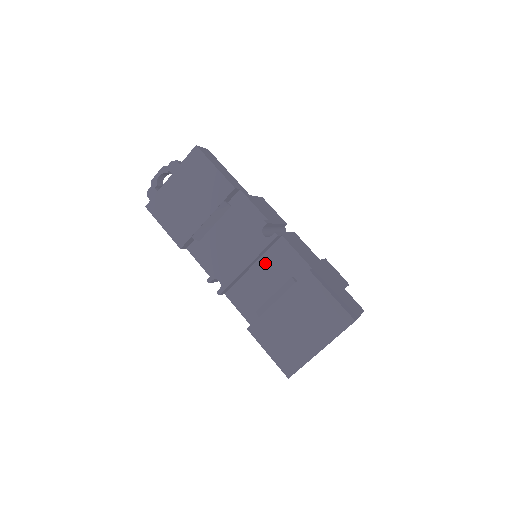
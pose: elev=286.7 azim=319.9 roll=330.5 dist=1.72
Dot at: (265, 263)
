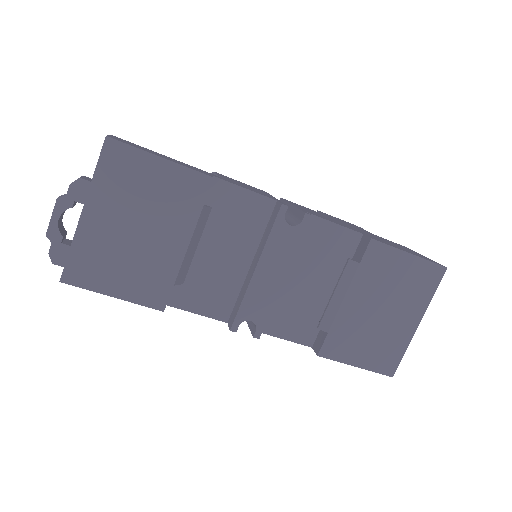
Dot at: (297, 260)
